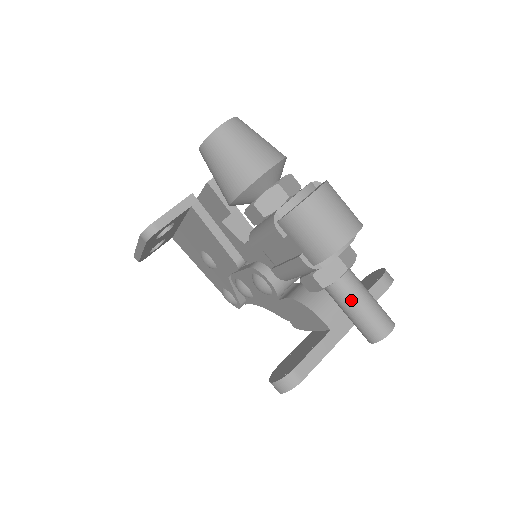
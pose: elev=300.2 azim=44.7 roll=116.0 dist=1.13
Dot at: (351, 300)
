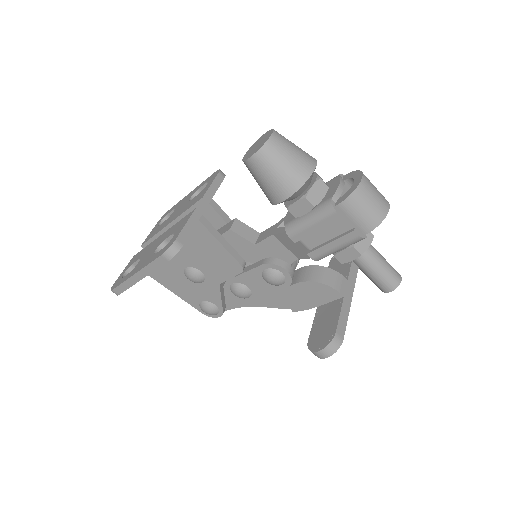
Dot at: (376, 261)
